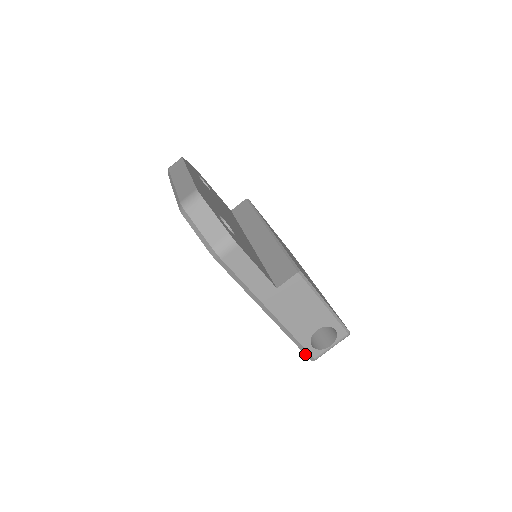
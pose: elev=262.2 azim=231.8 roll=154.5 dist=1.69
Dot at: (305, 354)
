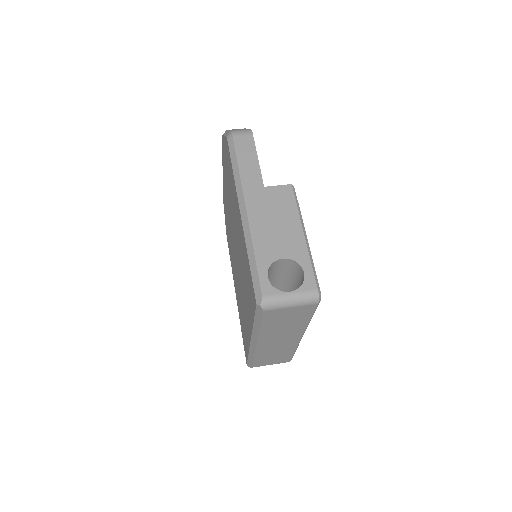
Dot at: (254, 289)
